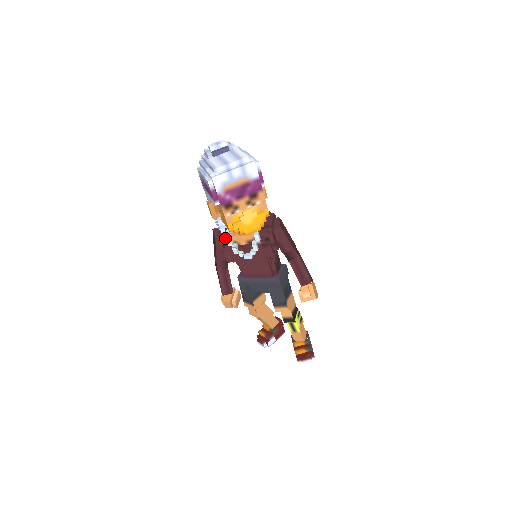
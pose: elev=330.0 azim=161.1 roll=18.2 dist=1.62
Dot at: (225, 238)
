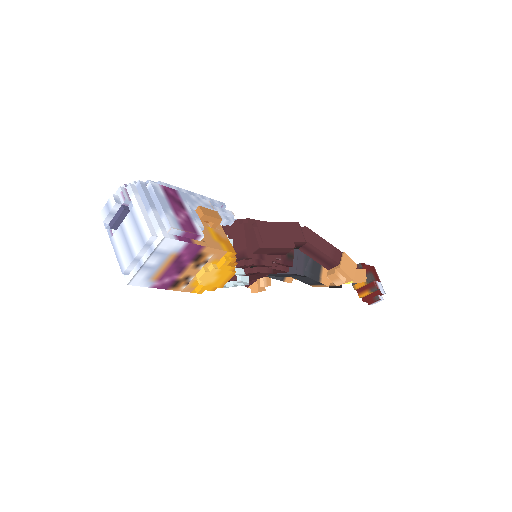
Dot at: occluded
